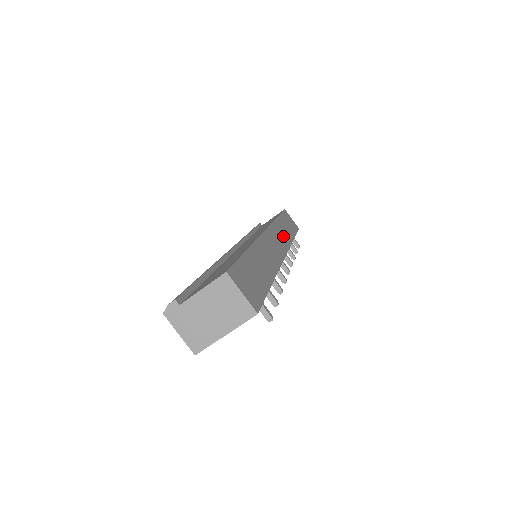
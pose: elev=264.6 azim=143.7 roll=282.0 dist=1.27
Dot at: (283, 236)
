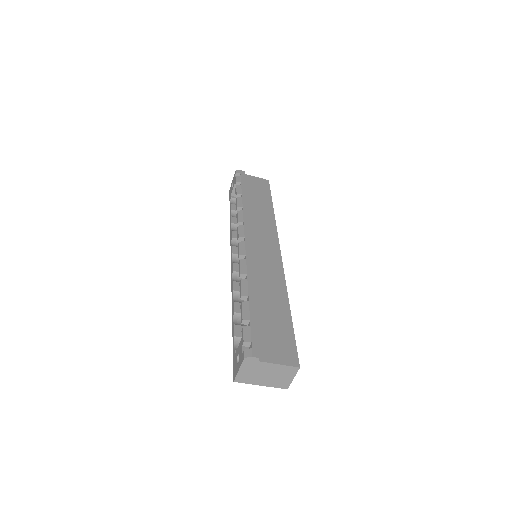
Dot at: occluded
